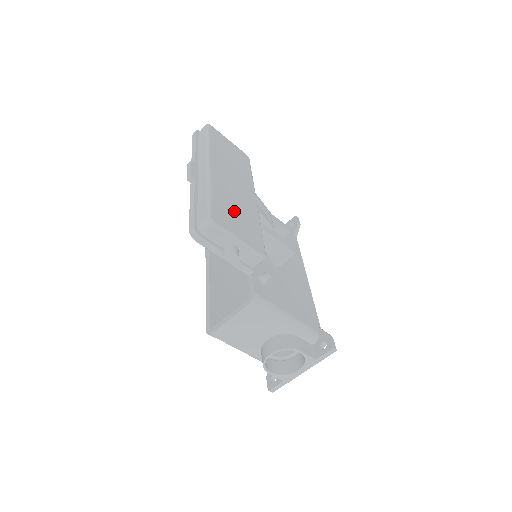
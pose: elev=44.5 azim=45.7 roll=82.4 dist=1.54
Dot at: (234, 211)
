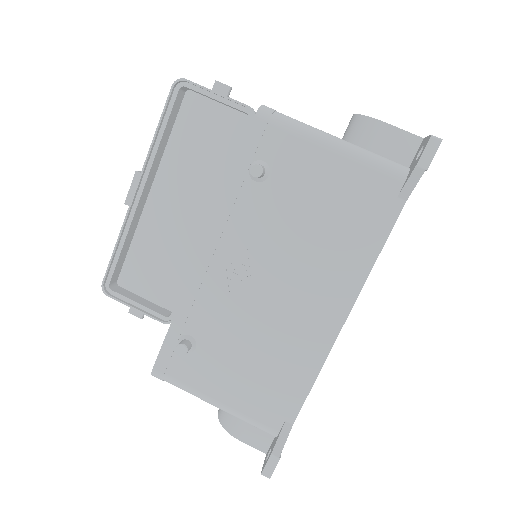
Dot at: (201, 145)
